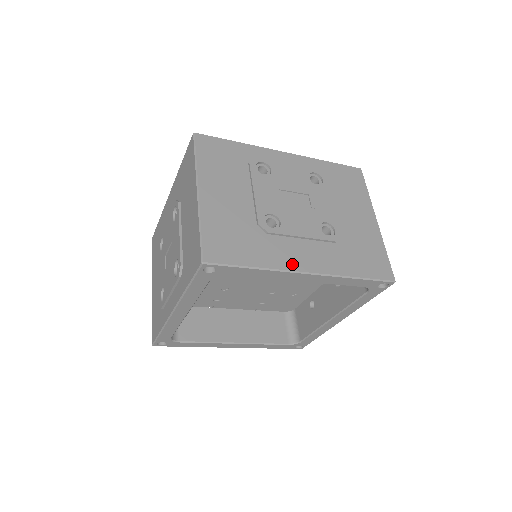
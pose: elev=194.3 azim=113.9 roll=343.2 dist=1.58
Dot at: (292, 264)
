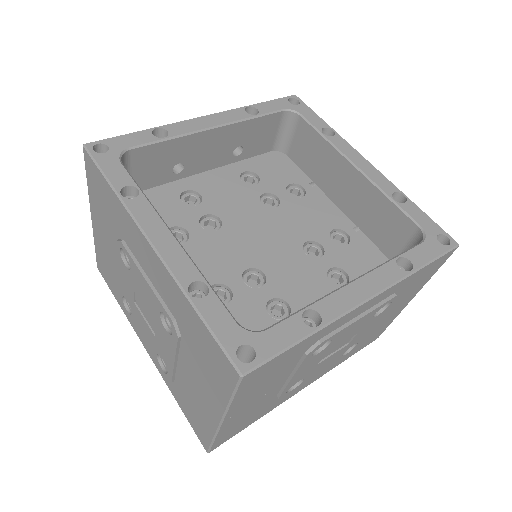
Dot at: occluded
